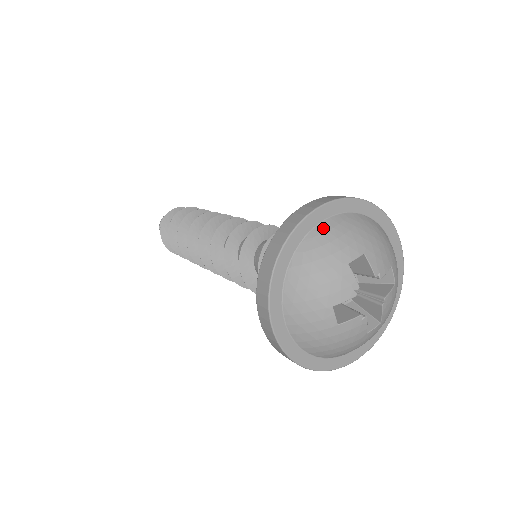
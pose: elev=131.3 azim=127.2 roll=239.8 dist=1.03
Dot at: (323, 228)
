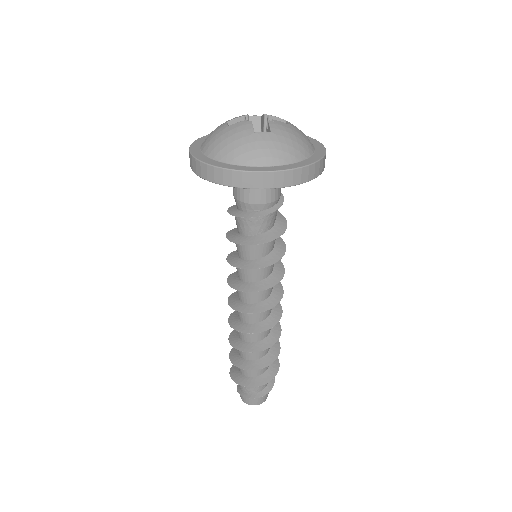
Dot at: occluded
